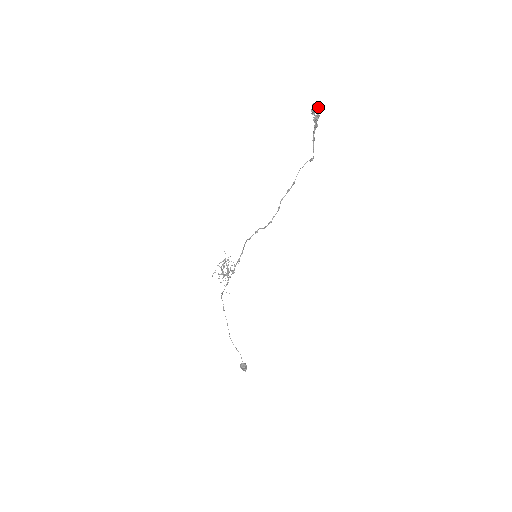
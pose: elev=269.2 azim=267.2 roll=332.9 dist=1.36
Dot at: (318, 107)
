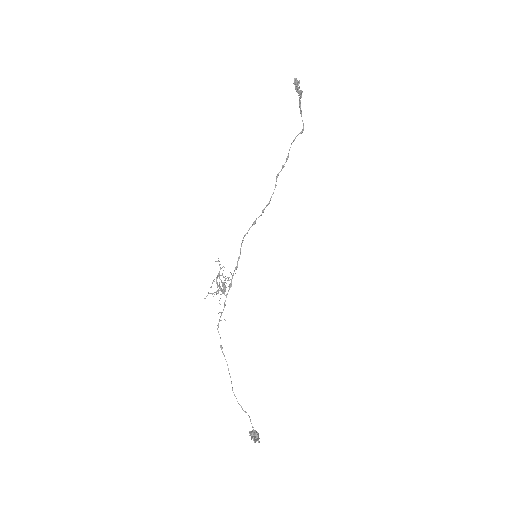
Dot at: occluded
